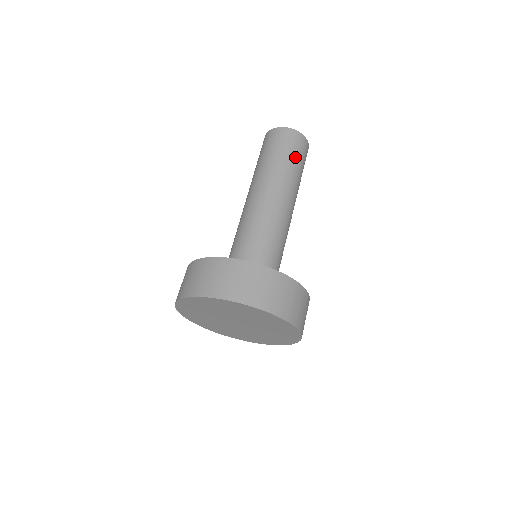
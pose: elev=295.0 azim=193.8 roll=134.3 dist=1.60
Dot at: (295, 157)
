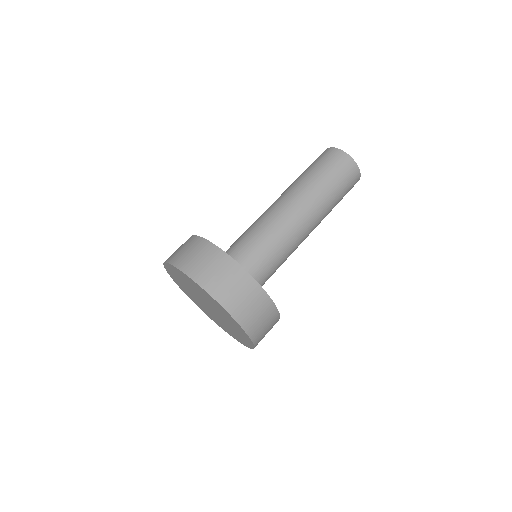
Dot at: (340, 186)
